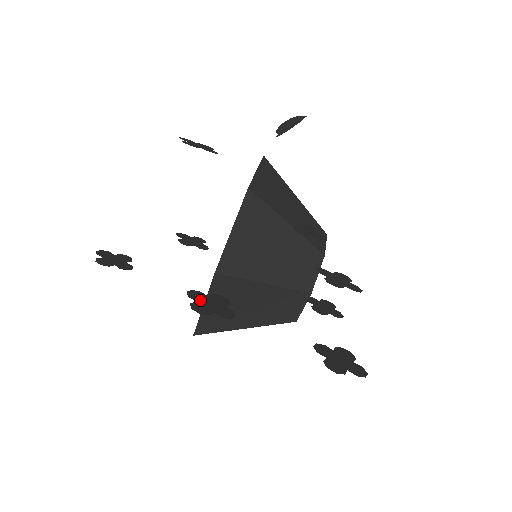
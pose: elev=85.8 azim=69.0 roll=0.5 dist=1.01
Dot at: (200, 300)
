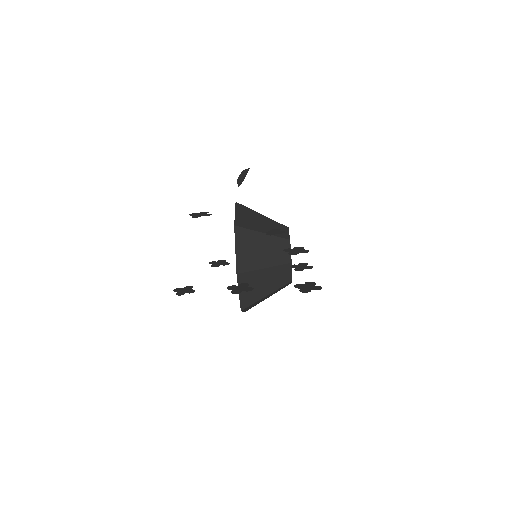
Dot at: (234, 289)
